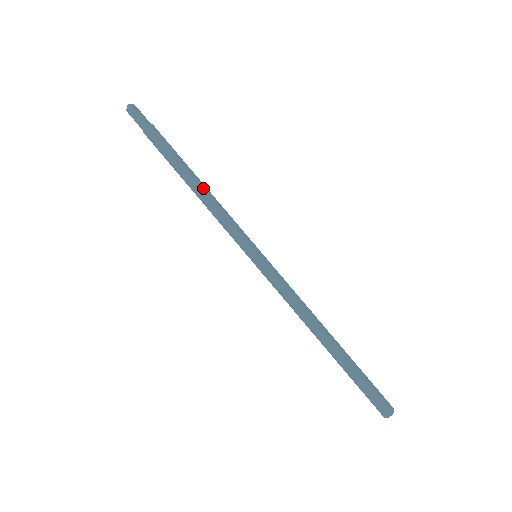
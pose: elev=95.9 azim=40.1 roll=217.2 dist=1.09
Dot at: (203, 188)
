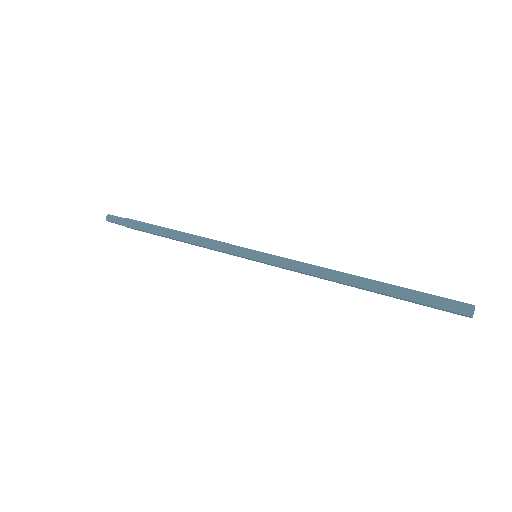
Dot at: (187, 234)
